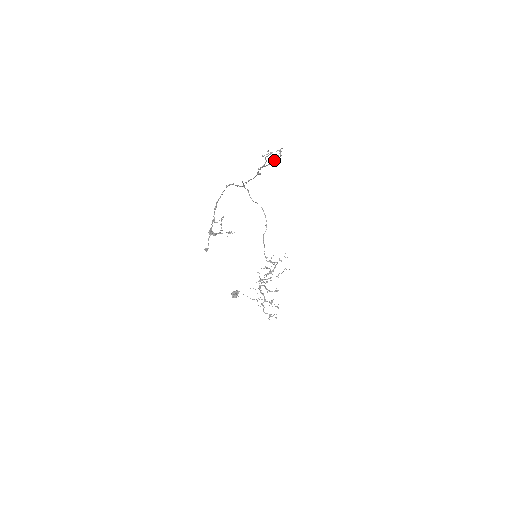
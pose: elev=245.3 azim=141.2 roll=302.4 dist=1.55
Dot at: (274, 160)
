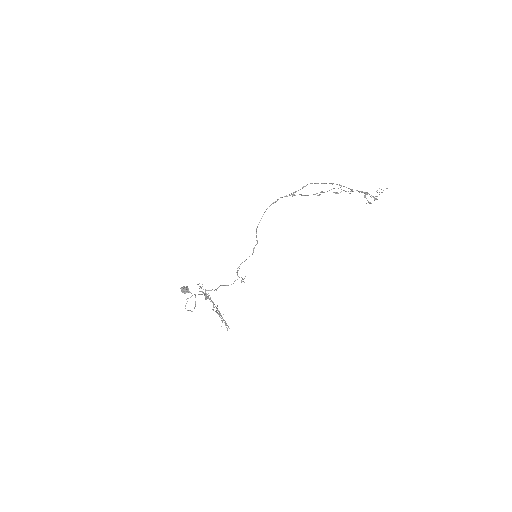
Dot at: (337, 193)
